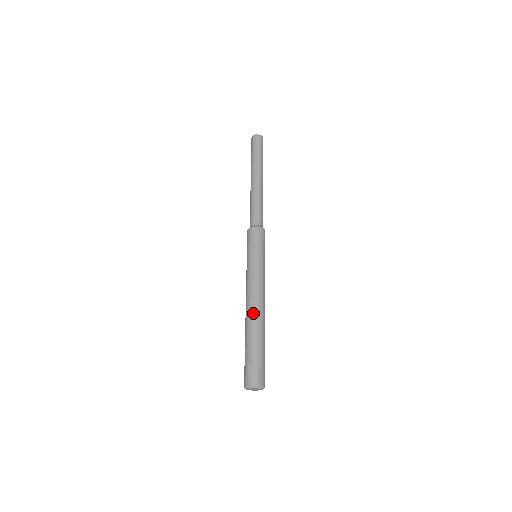
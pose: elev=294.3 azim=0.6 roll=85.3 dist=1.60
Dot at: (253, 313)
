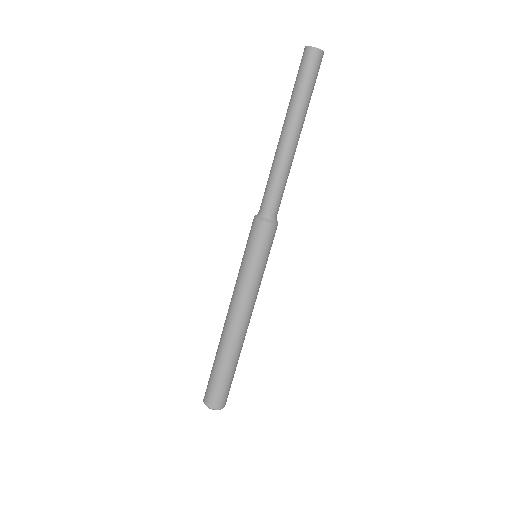
Dot at: (236, 336)
